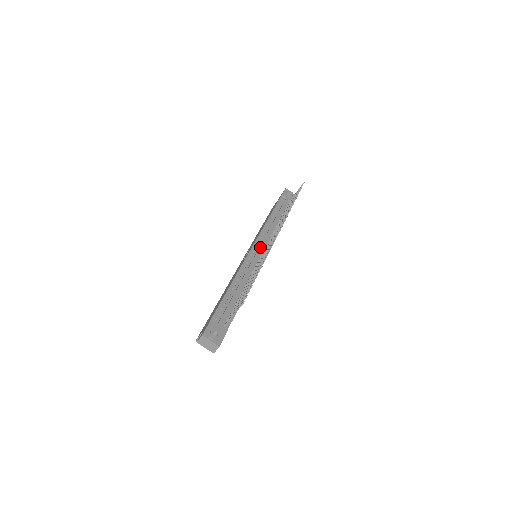
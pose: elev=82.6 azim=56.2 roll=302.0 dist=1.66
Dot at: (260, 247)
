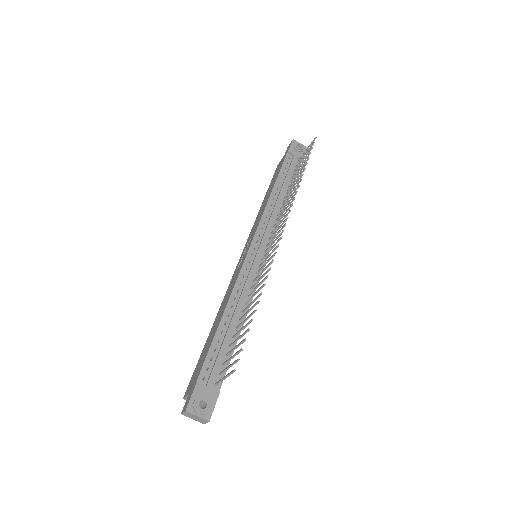
Dot at: (260, 246)
